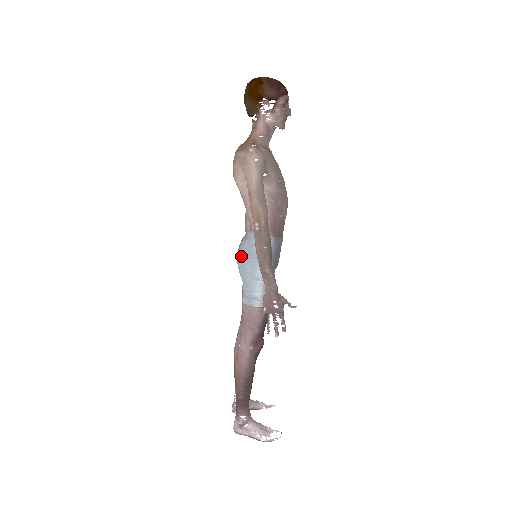
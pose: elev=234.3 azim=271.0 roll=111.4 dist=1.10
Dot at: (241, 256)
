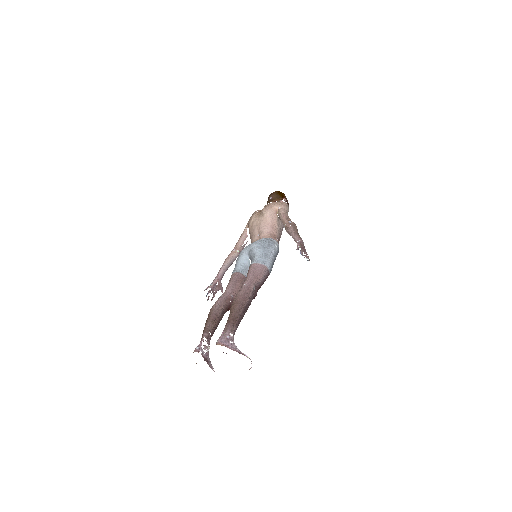
Dot at: (260, 241)
